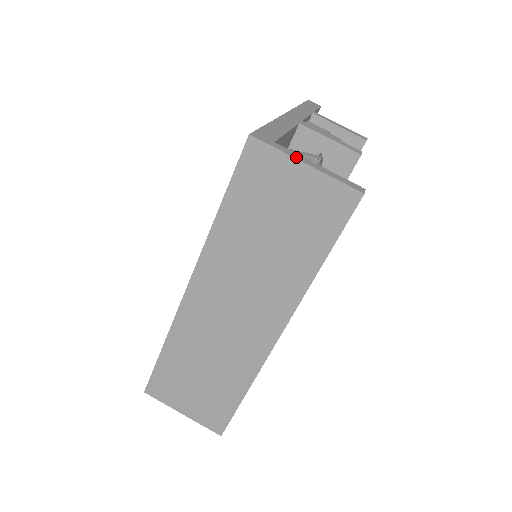
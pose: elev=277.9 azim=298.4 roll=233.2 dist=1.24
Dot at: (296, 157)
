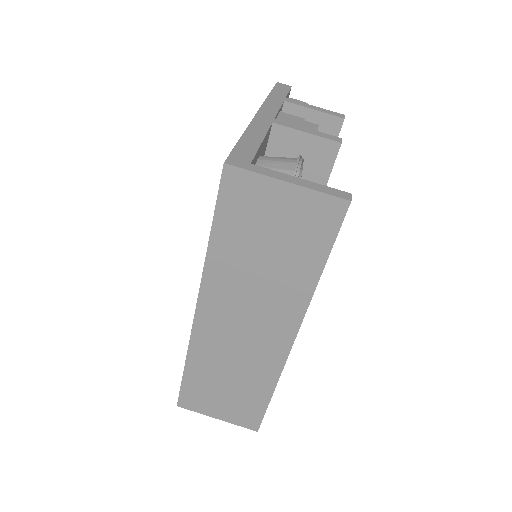
Dot at: (276, 176)
